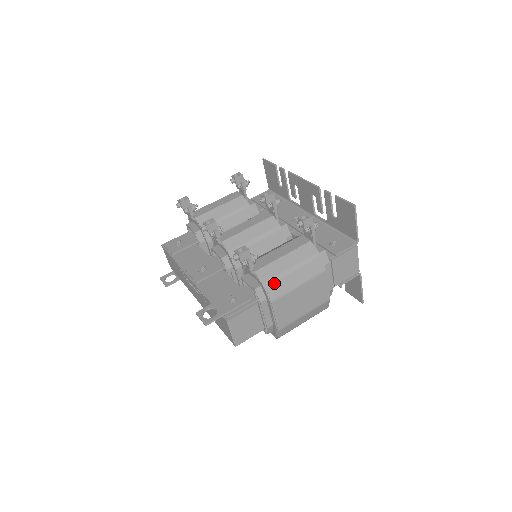
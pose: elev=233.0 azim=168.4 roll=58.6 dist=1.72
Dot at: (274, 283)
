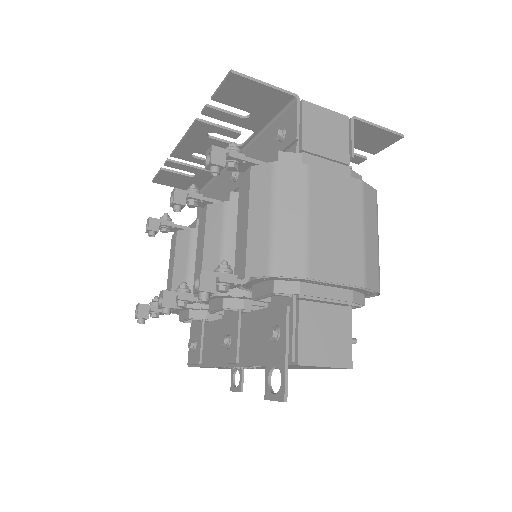
Dot at: (278, 258)
